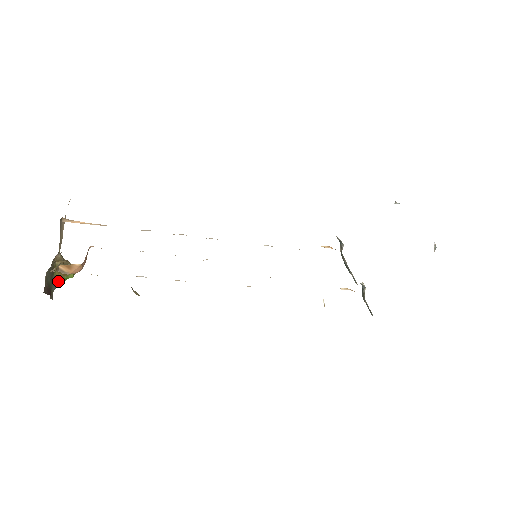
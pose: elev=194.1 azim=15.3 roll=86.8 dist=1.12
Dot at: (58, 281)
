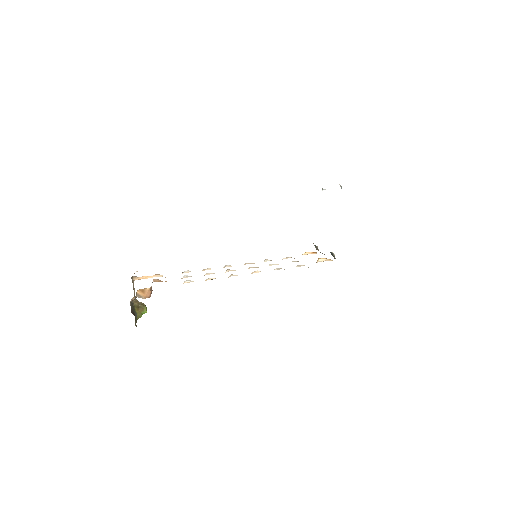
Dot at: (138, 316)
